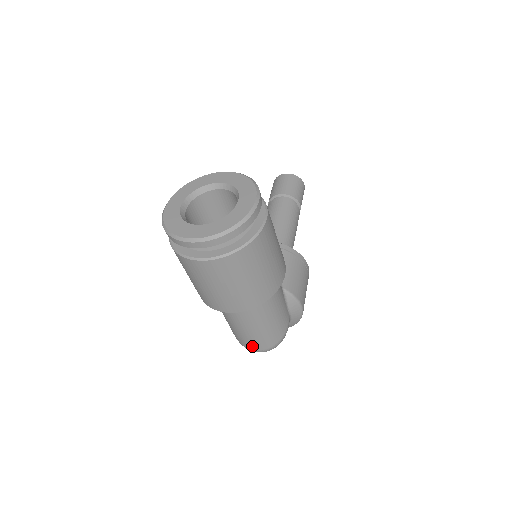
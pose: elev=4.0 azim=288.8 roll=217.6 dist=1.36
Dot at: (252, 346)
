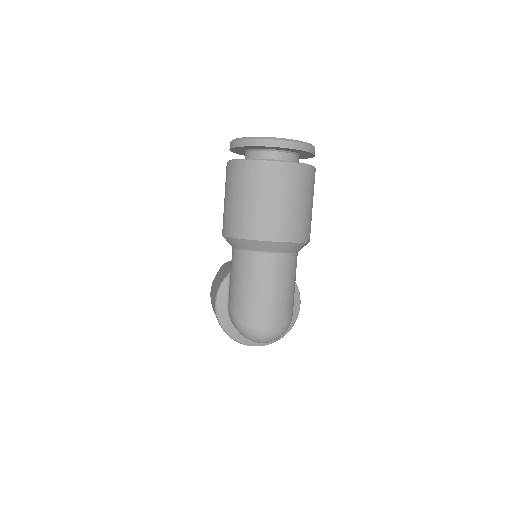
Dot at: (264, 322)
